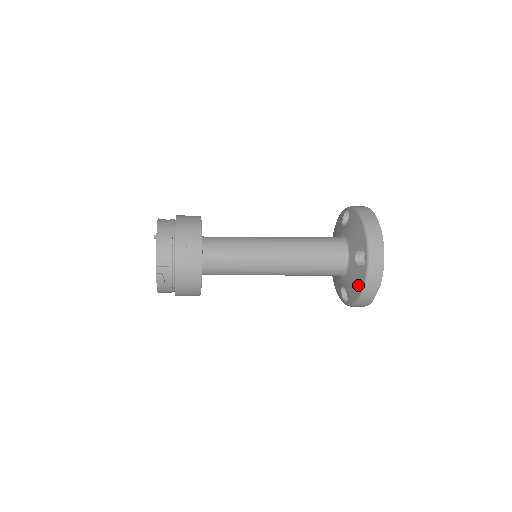
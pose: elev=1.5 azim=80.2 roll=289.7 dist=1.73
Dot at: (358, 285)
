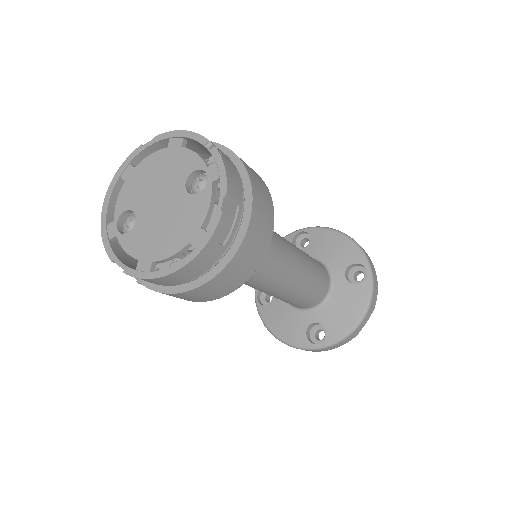
Dot at: (356, 308)
